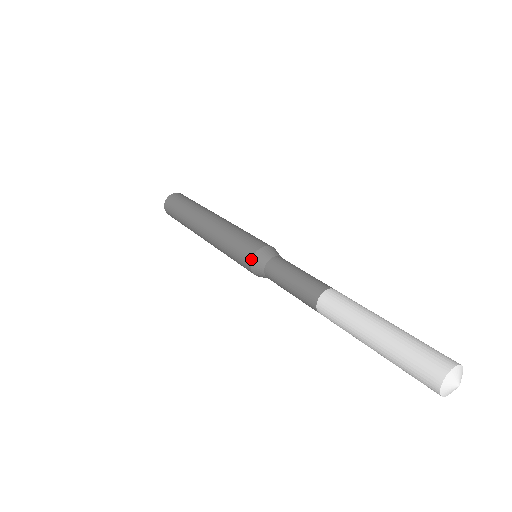
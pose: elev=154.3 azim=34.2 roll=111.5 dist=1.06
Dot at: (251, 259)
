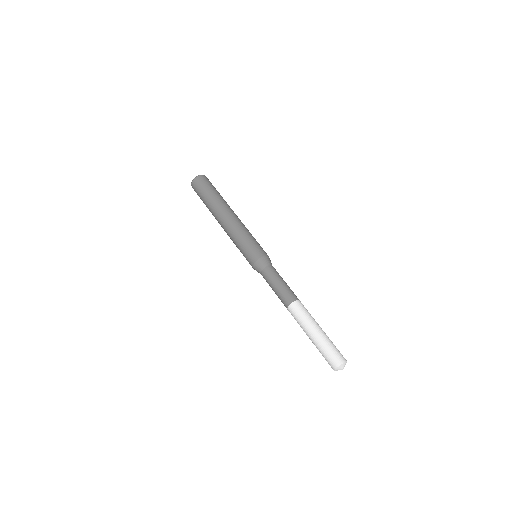
Dot at: (254, 263)
